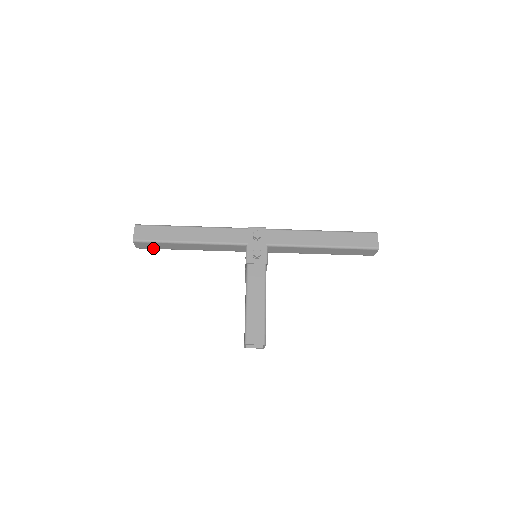
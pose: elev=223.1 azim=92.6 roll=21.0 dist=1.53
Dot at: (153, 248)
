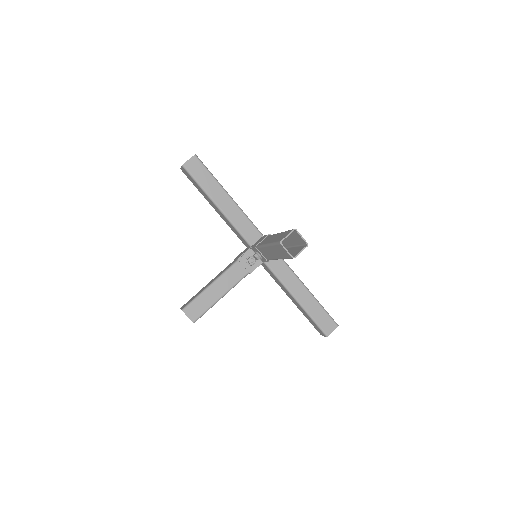
Dot at: (195, 176)
